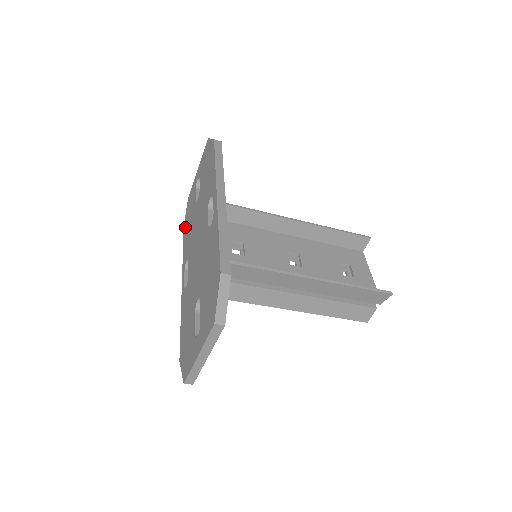
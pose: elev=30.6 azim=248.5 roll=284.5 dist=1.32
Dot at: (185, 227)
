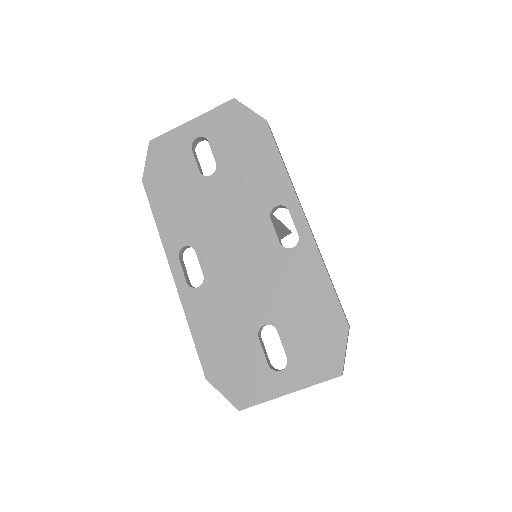
Dot at: (154, 187)
